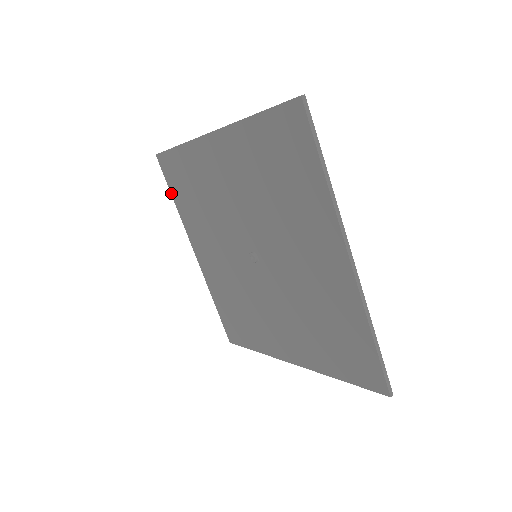
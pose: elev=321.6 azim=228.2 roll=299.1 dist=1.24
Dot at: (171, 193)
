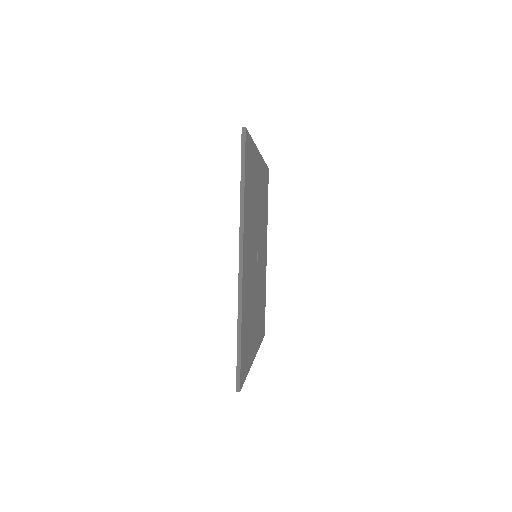
Dot at: occluded
